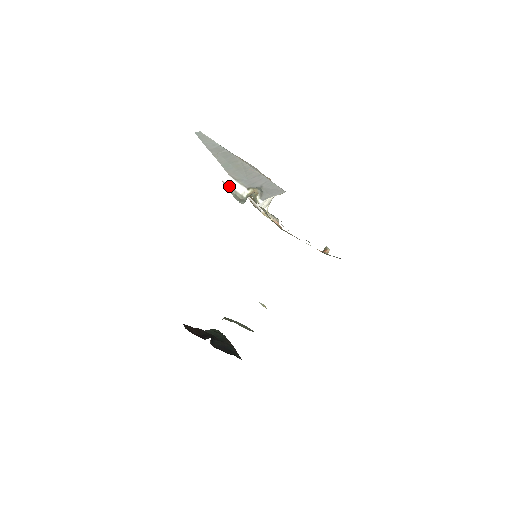
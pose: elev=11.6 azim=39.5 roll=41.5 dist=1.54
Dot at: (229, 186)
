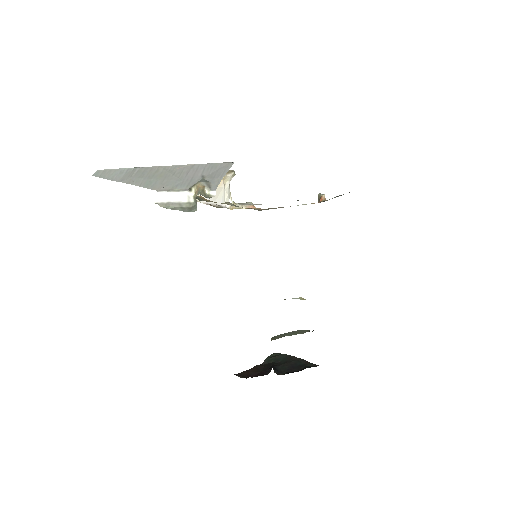
Dot at: (167, 203)
